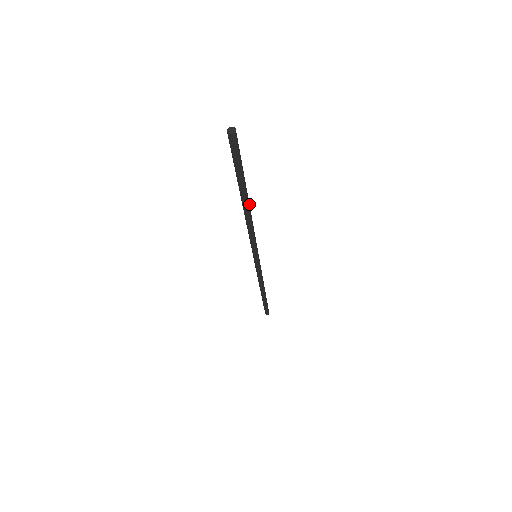
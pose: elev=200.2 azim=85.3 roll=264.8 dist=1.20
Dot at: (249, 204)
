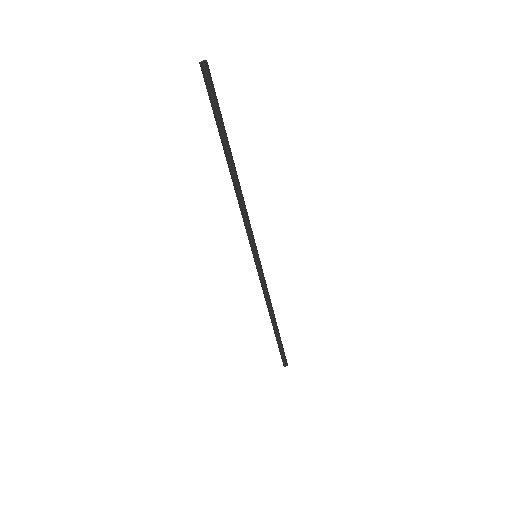
Dot at: occluded
